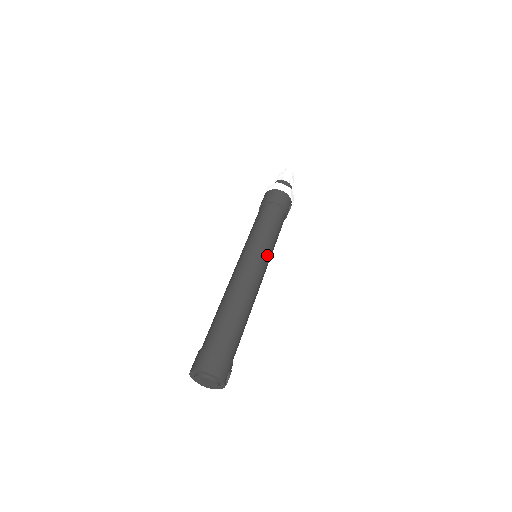
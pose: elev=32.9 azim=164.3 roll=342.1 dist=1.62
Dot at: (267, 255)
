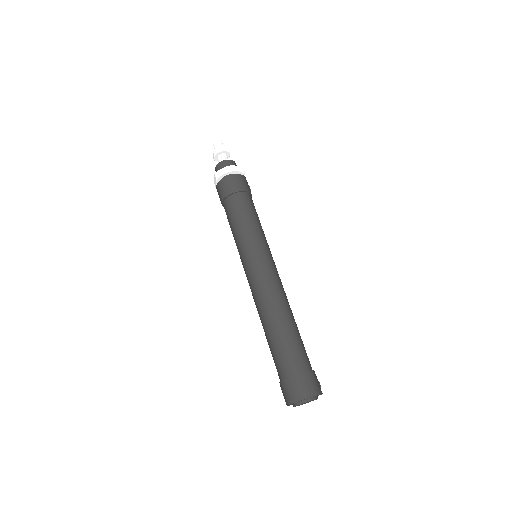
Dot at: (270, 252)
